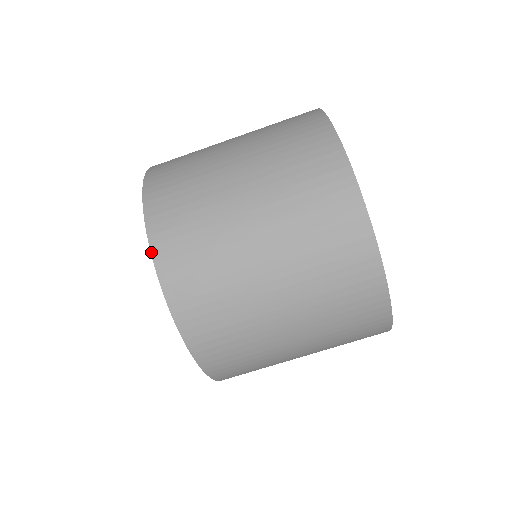
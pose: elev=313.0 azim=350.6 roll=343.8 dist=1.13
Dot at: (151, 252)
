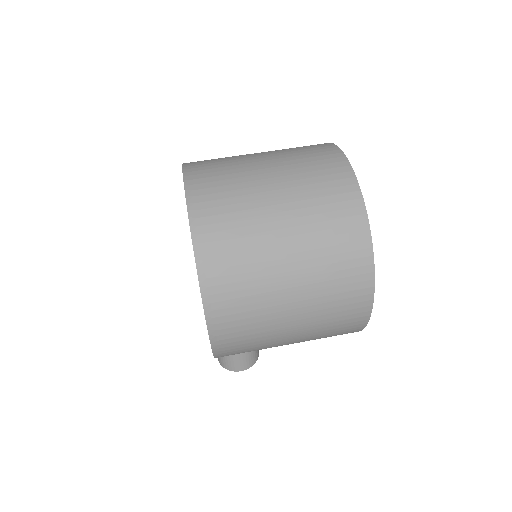
Dot at: (189, 217)
